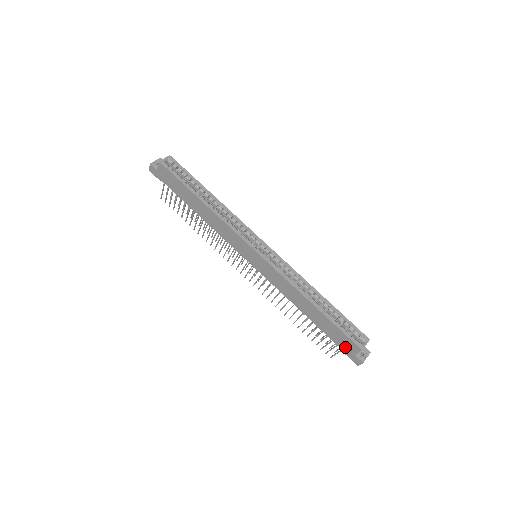
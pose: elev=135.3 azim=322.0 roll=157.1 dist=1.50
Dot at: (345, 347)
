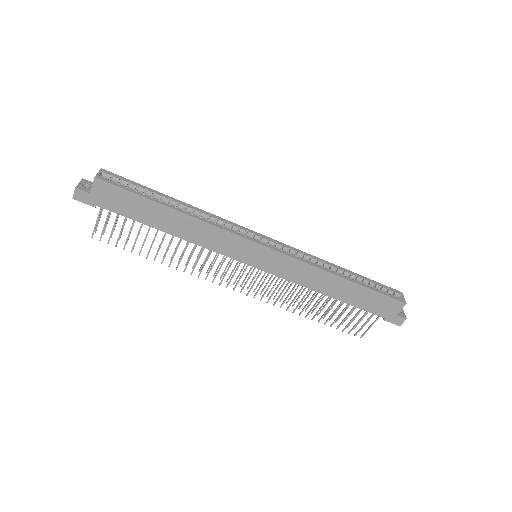
Dot at: (385, 311)
